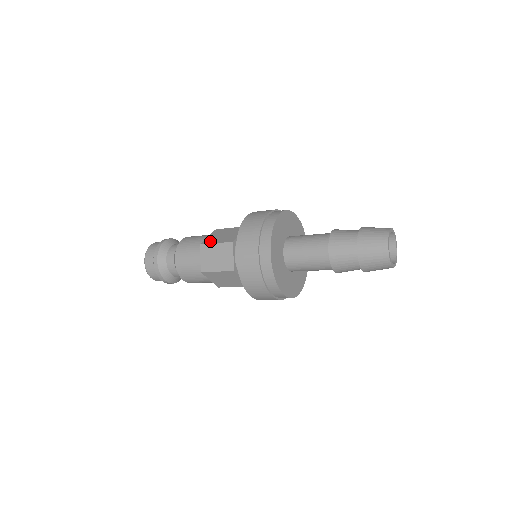
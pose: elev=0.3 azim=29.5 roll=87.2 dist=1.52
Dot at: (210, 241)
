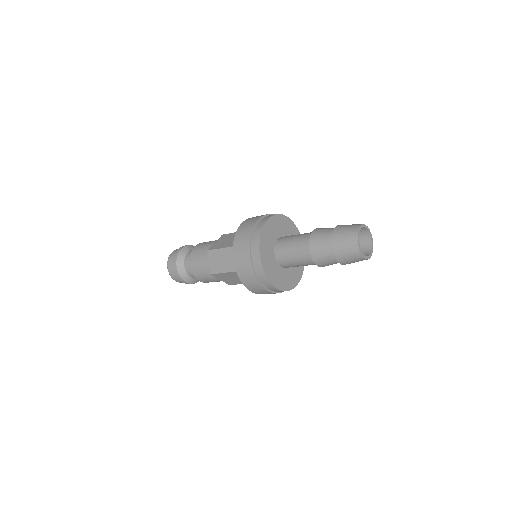
Dot at: (215, 247)
